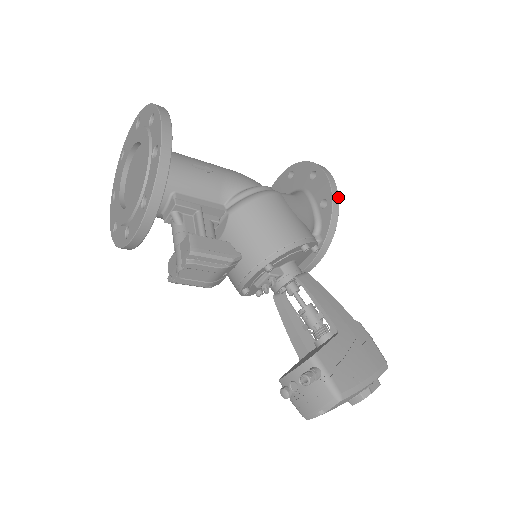
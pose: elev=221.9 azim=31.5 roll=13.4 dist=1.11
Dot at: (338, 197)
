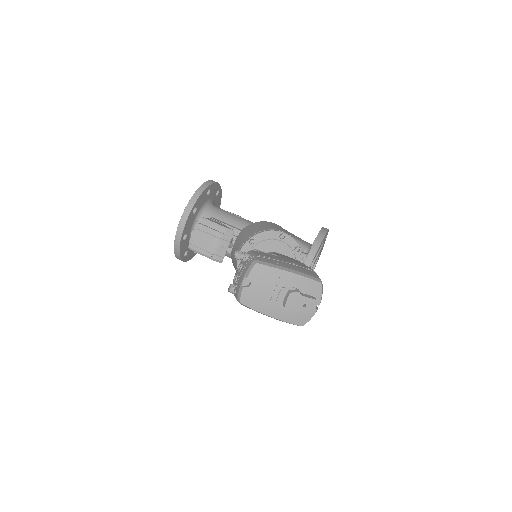
Dot at: (326, 232)
